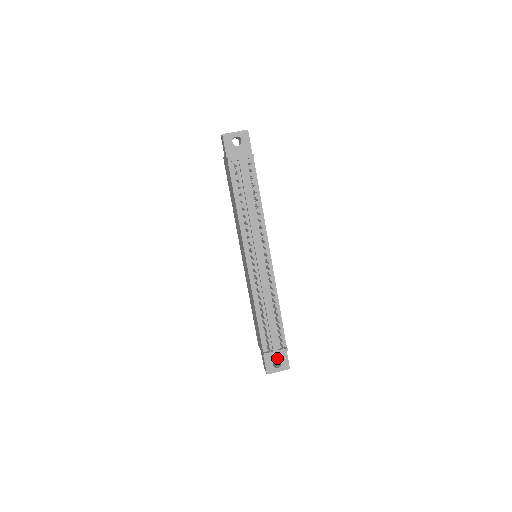
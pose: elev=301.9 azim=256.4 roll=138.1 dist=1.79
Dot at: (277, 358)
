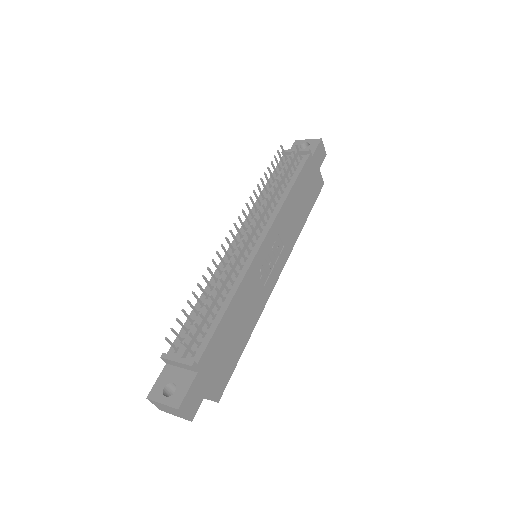
Dot at: (176, 380)
